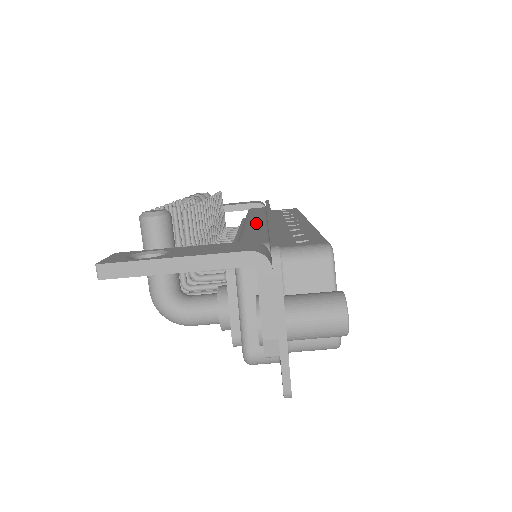
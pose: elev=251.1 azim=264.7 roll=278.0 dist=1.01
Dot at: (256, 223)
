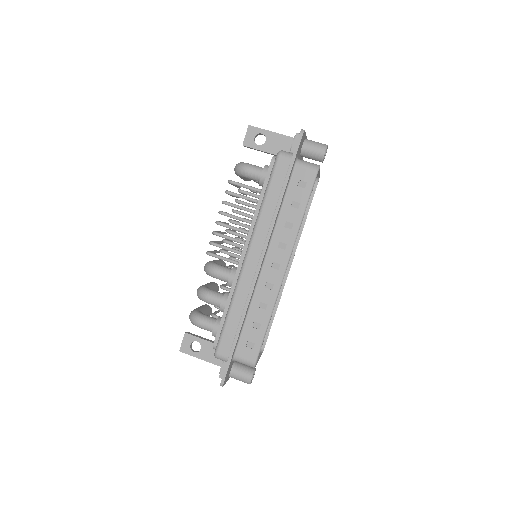
Dot at: occluded
